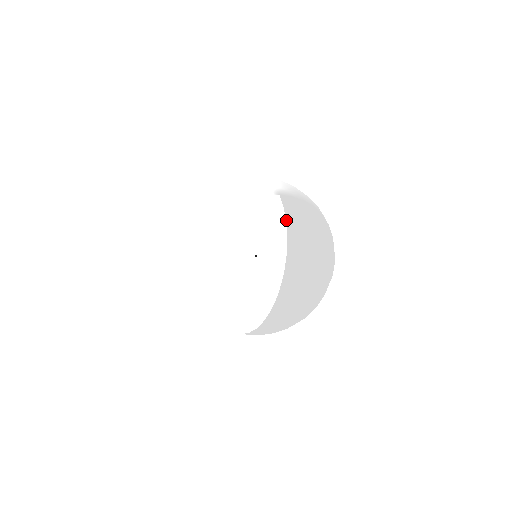
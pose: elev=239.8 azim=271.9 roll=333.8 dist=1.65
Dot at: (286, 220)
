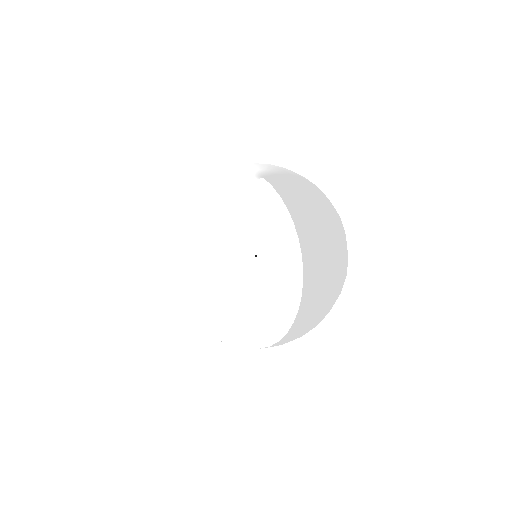
Dot at: (283, 201)
